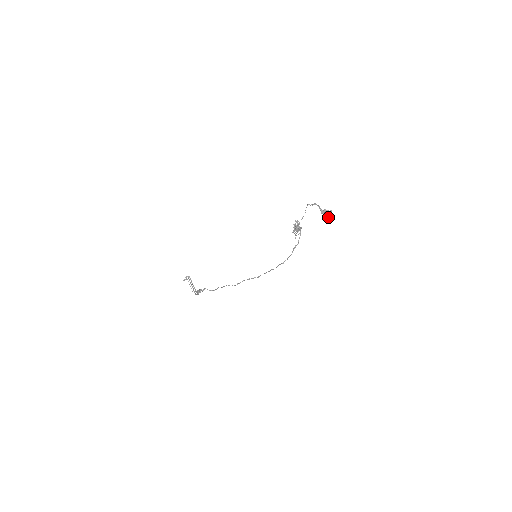
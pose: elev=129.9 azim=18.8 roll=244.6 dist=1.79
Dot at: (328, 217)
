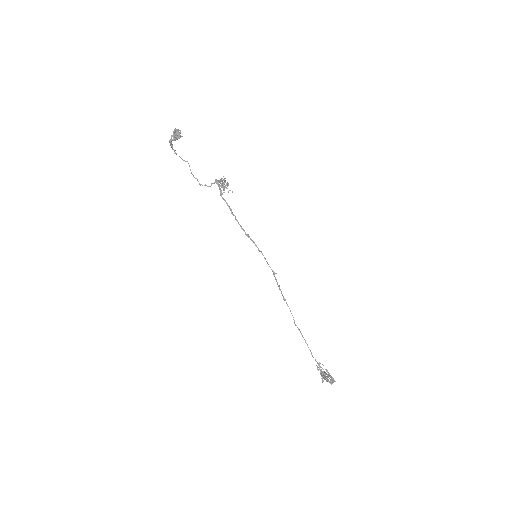
Dot at: (180, 136)
